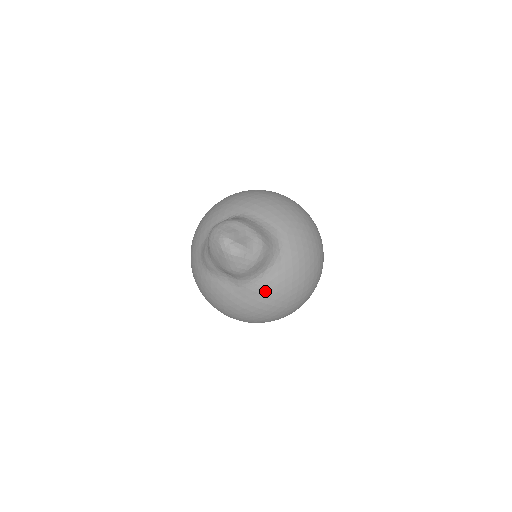
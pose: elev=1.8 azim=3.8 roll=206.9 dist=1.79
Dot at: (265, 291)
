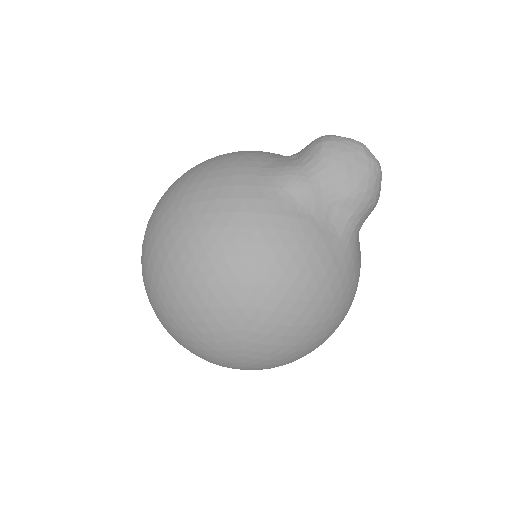
Dot at: (356, 263)
